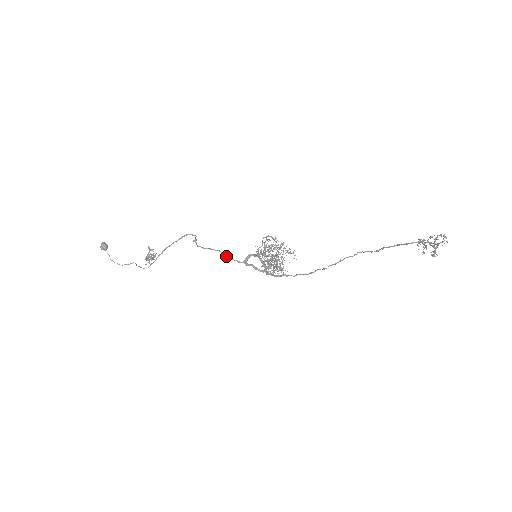
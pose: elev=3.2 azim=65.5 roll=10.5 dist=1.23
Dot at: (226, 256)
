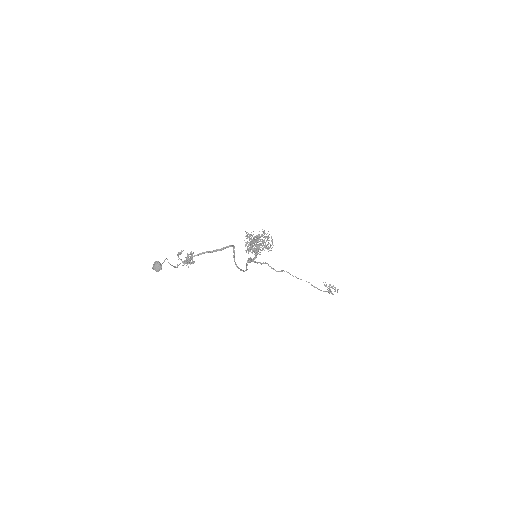
Dot at: occluded
